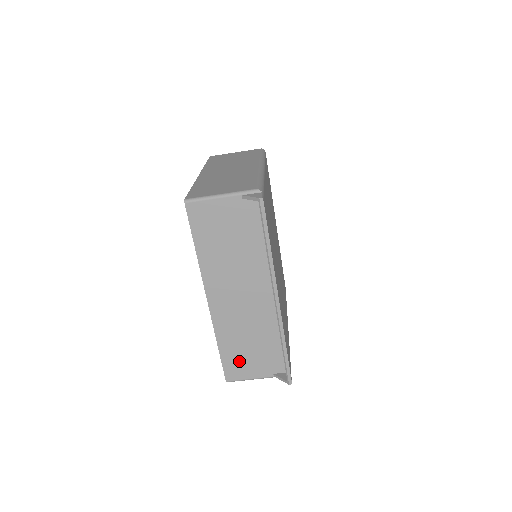
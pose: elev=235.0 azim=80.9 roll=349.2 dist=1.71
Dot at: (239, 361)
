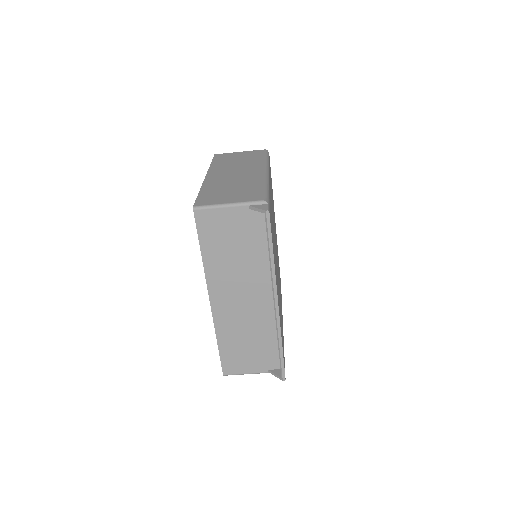
Dot at: (237, 357)
